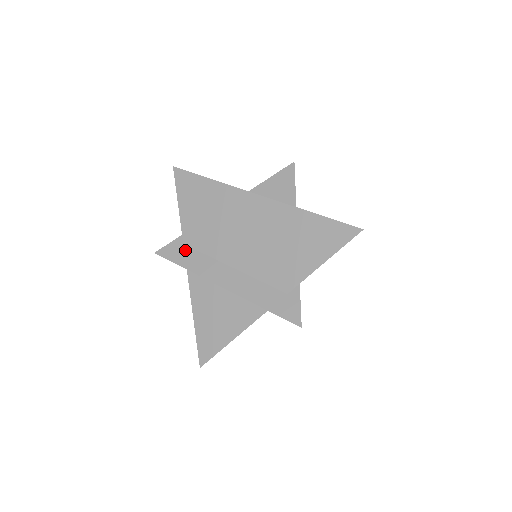
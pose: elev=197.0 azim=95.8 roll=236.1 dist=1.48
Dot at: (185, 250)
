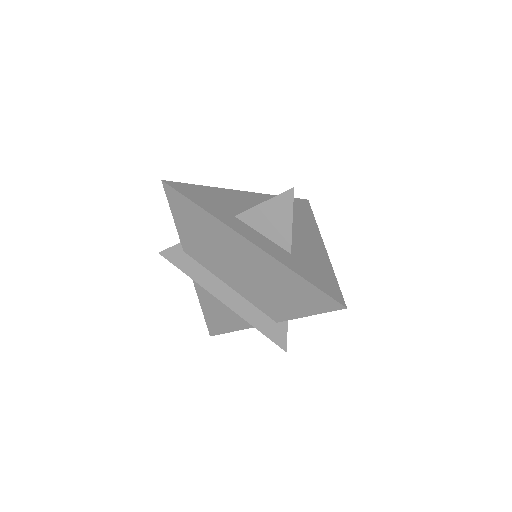
Dot at: (186, 258)
